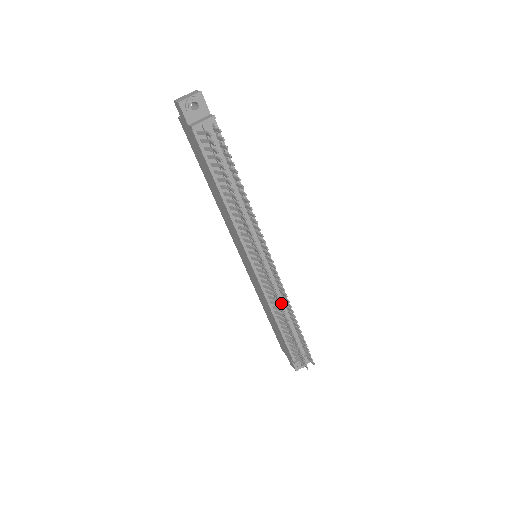
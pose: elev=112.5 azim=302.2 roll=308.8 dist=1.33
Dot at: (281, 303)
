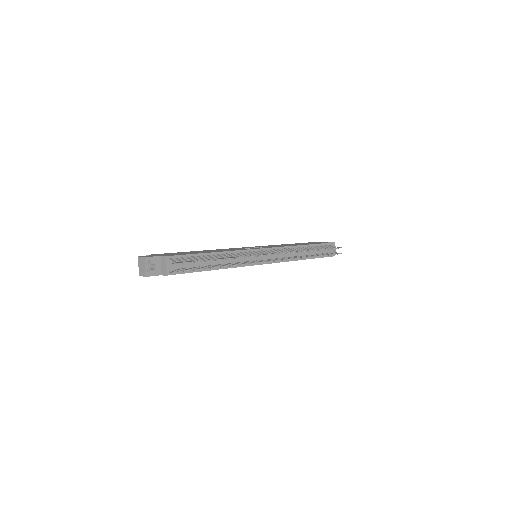
Dot at: occluded
